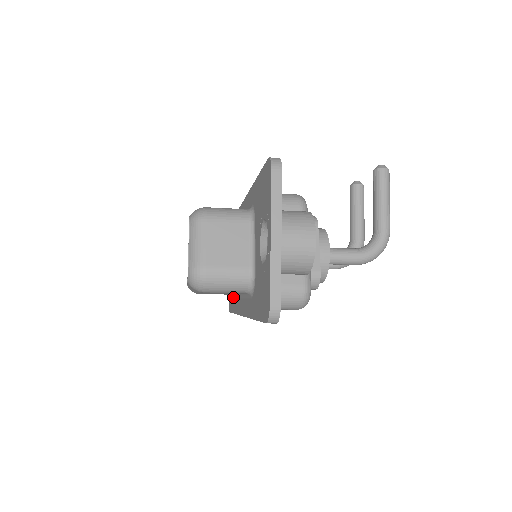
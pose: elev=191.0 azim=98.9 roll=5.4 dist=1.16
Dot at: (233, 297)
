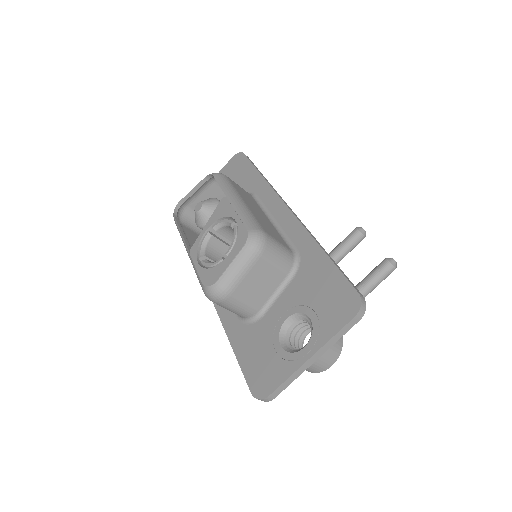
Dot at: occluded
